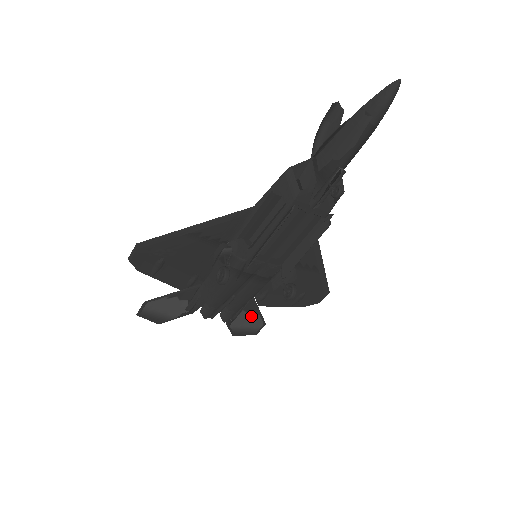
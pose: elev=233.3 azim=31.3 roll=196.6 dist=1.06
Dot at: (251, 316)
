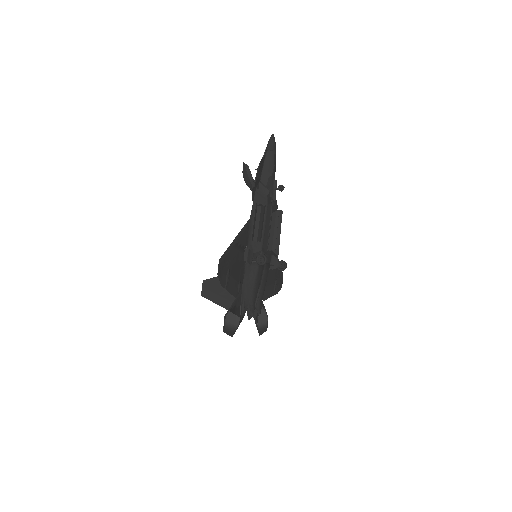
Dot at: (262, 312)
